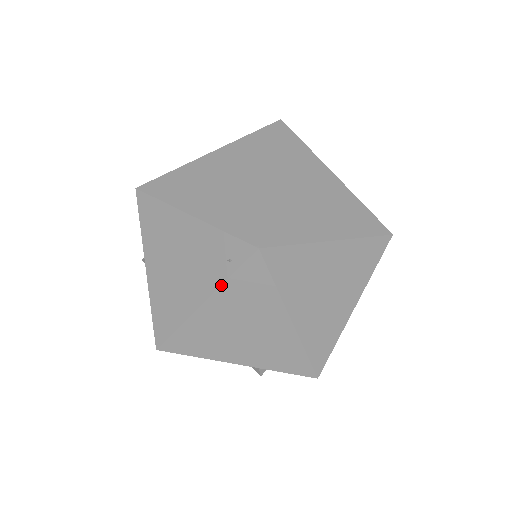
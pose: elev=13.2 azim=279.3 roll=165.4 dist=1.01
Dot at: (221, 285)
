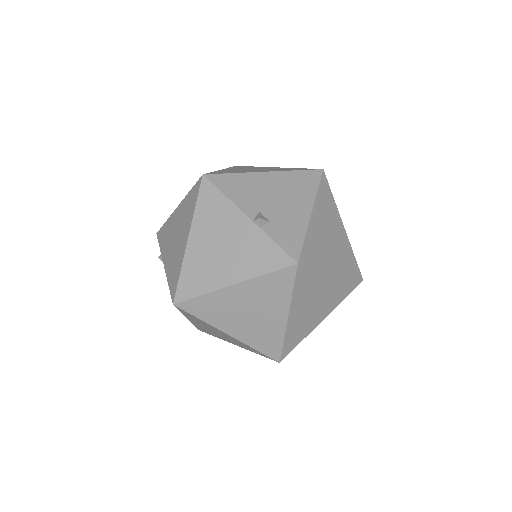
Dot at: (251, 351)
